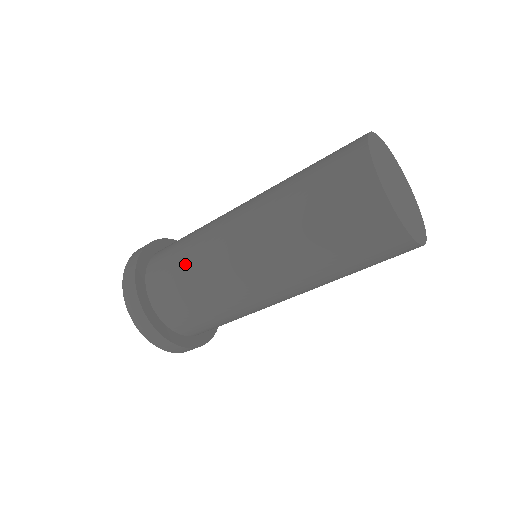
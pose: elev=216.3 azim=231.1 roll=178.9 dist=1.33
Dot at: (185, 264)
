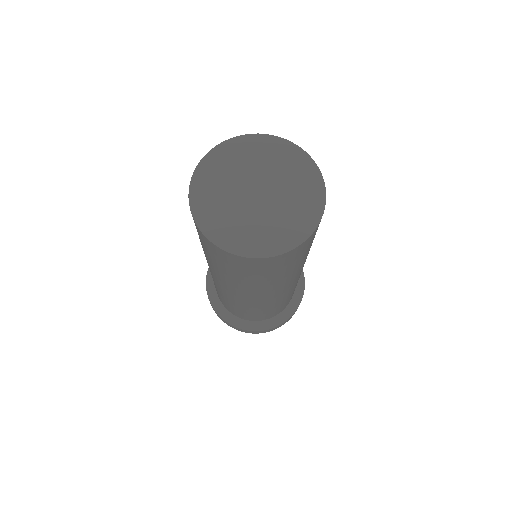
Dot at: occluded
